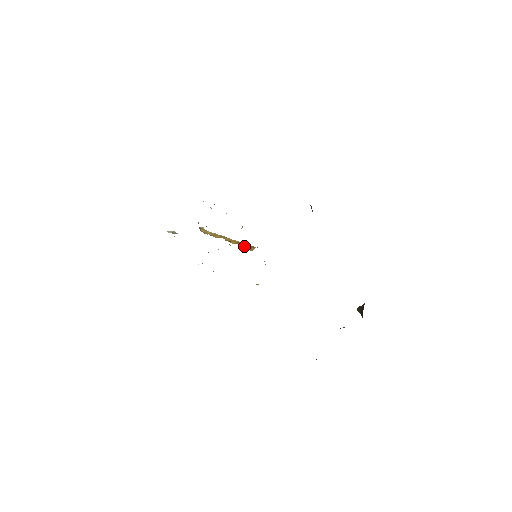
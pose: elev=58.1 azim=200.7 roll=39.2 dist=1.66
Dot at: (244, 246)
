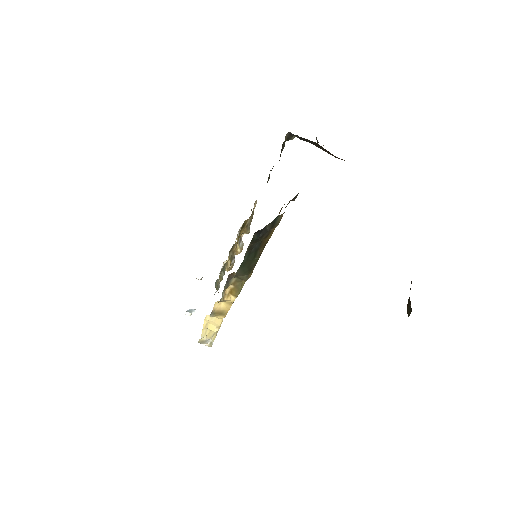
Dot at: occluded
